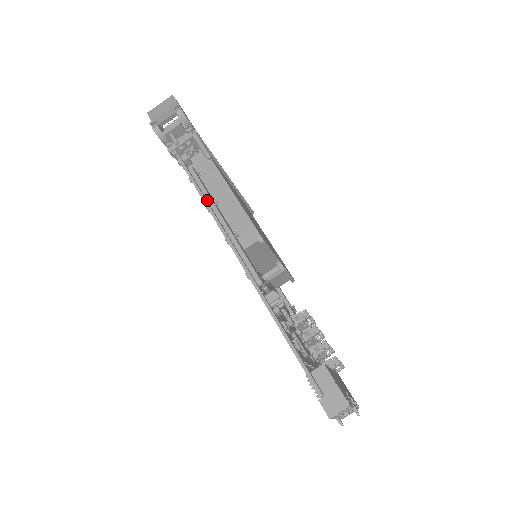
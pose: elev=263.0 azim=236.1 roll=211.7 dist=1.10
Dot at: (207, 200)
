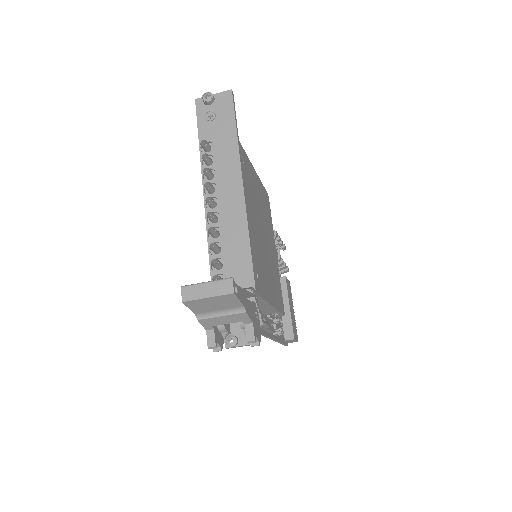
Dot at: occluded
